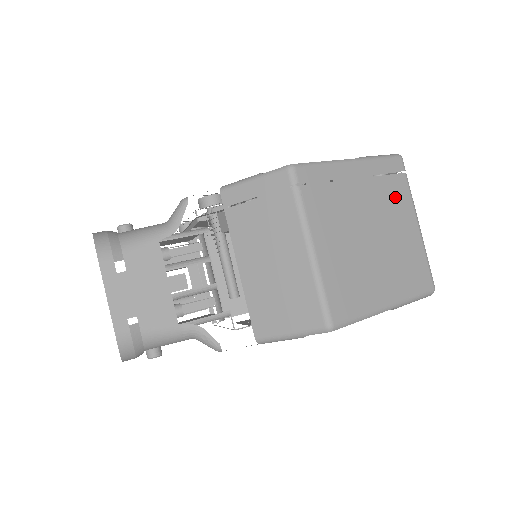
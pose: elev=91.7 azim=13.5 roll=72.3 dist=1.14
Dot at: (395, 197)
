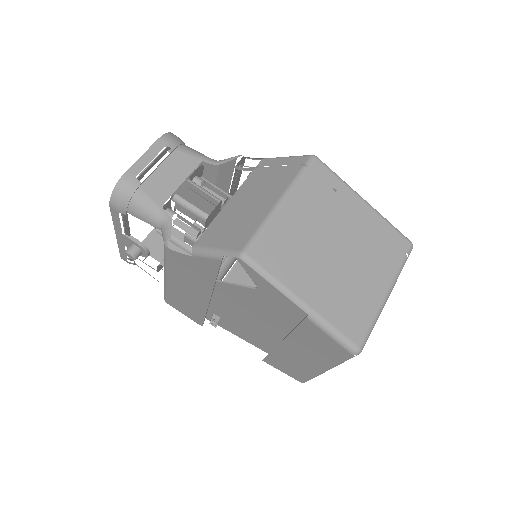
Dot at: (381, 256)
